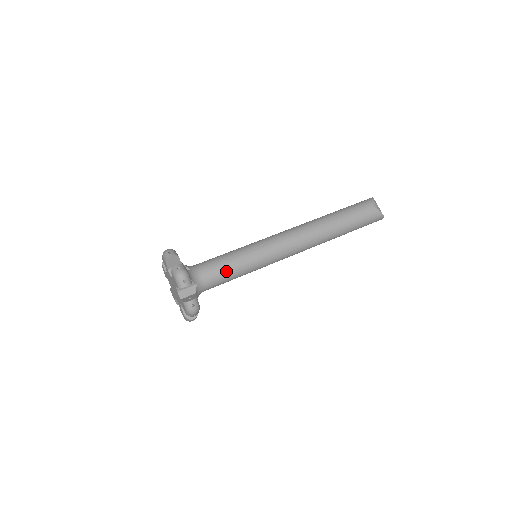
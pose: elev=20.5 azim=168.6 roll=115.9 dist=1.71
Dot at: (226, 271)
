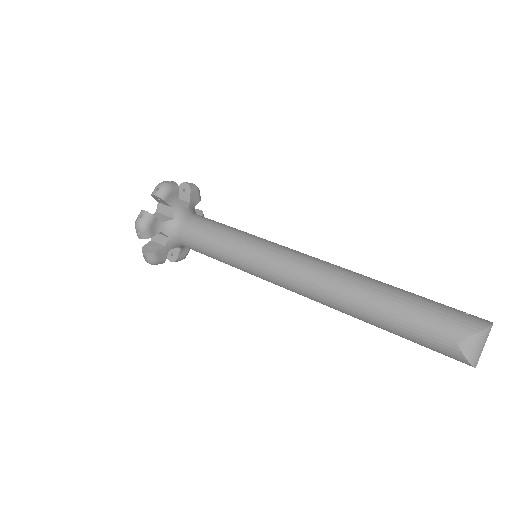
Dot at: (203, 249)
